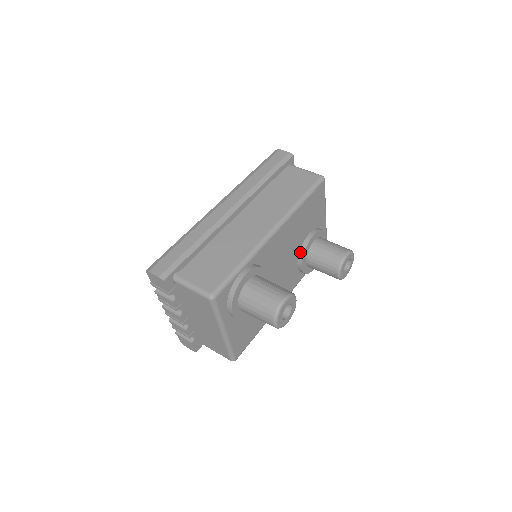
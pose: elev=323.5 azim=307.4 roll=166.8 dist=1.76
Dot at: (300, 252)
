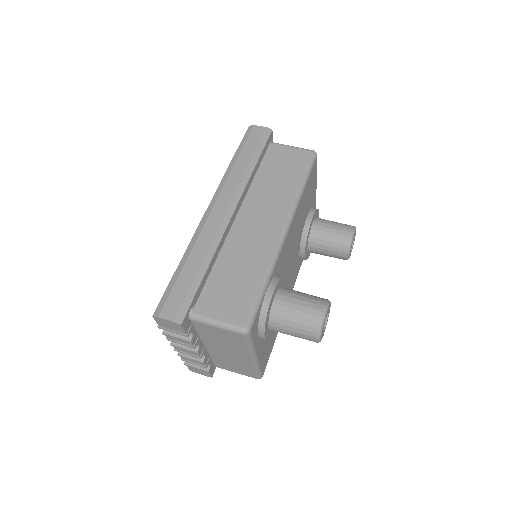
Dot at: (302, 240)
